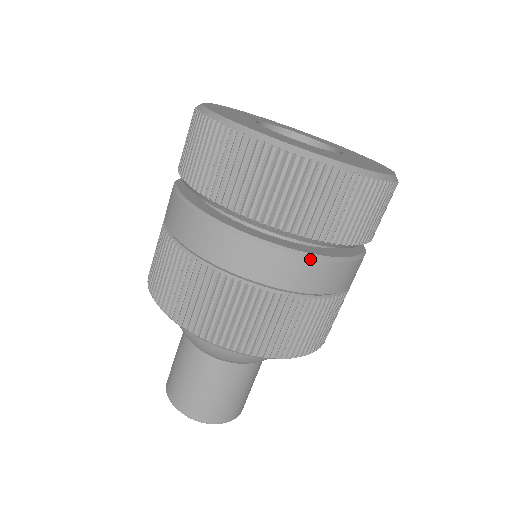
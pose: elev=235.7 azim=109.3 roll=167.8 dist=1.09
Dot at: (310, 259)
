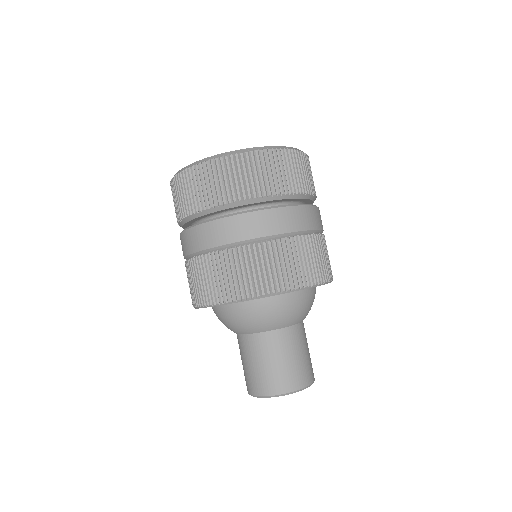
Dot at: (264, 210)
